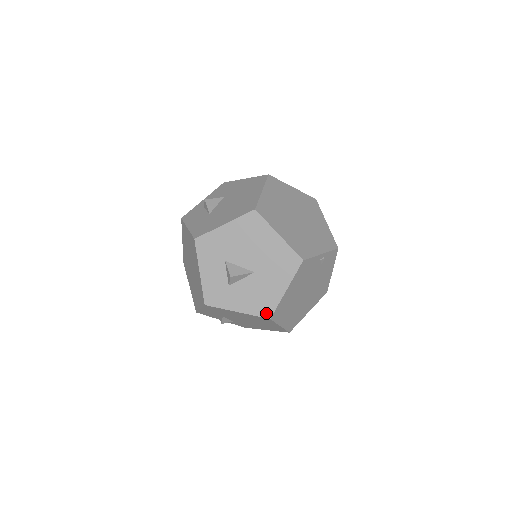
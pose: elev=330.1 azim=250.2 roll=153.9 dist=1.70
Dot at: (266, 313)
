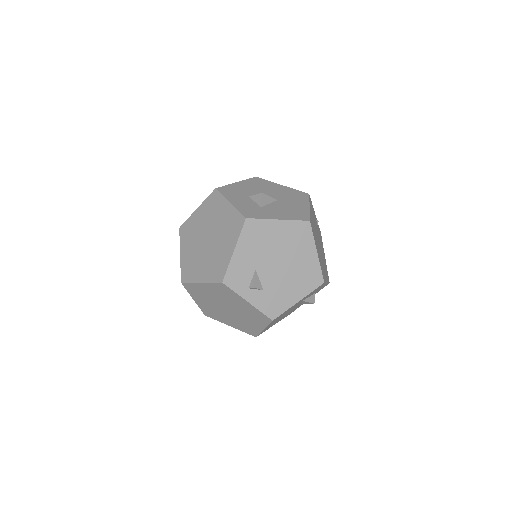
Dot at: (304, 218)
